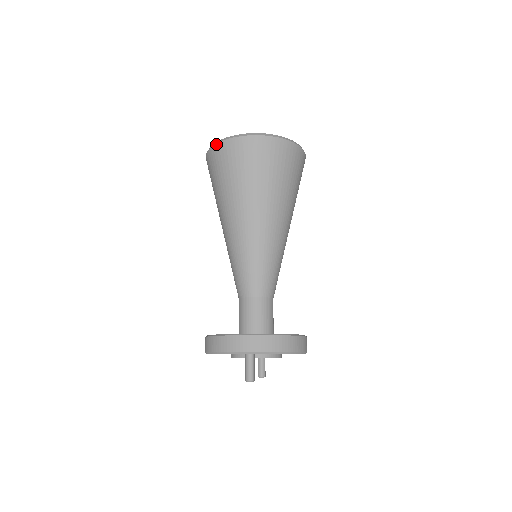
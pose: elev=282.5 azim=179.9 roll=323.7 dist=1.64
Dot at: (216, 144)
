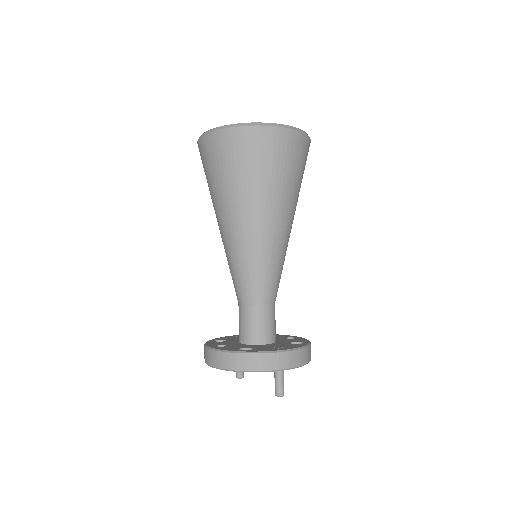
Dot at: (243, 126)
